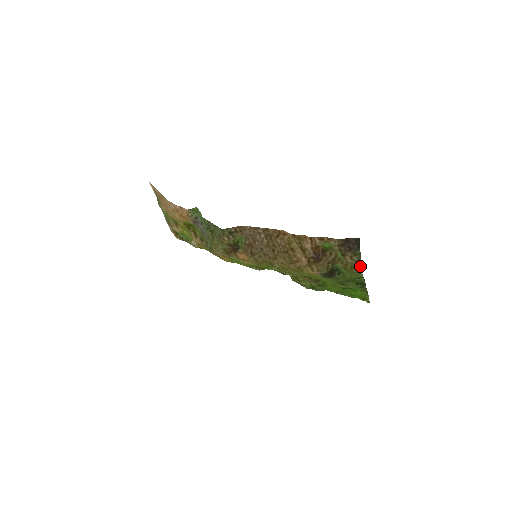
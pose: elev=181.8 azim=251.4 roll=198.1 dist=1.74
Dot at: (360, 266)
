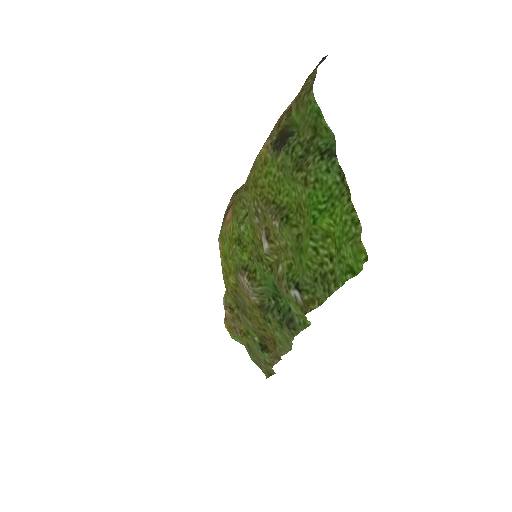
Dot at: (313, 81)
